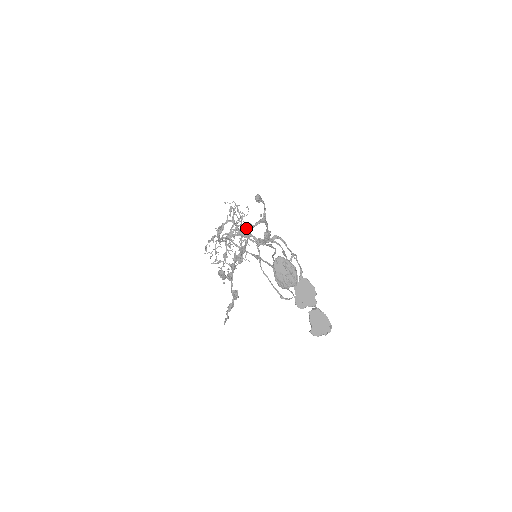
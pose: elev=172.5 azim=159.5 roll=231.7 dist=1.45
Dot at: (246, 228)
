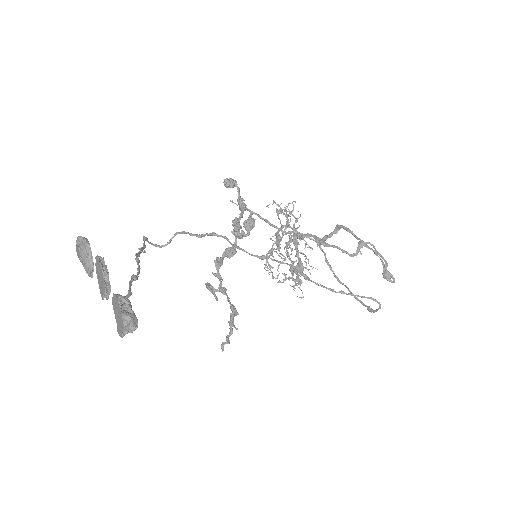
Dot at: (232, 224)
